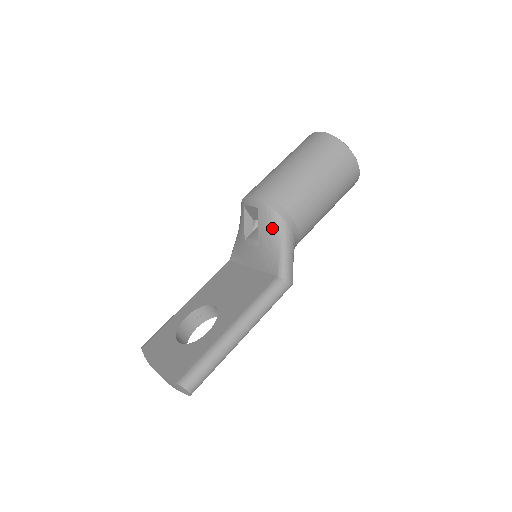
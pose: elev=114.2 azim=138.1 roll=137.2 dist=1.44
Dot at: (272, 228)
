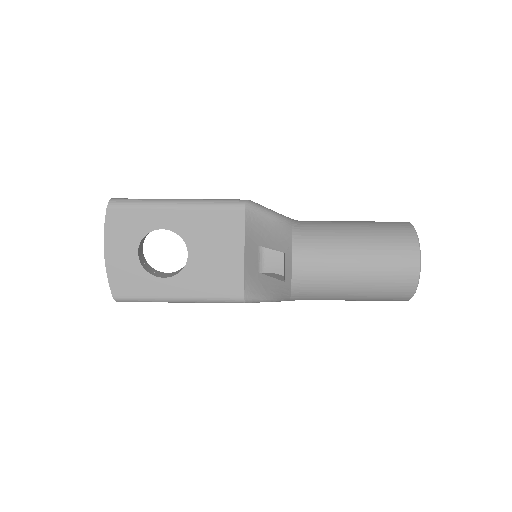
Dot at: (276, 294)
